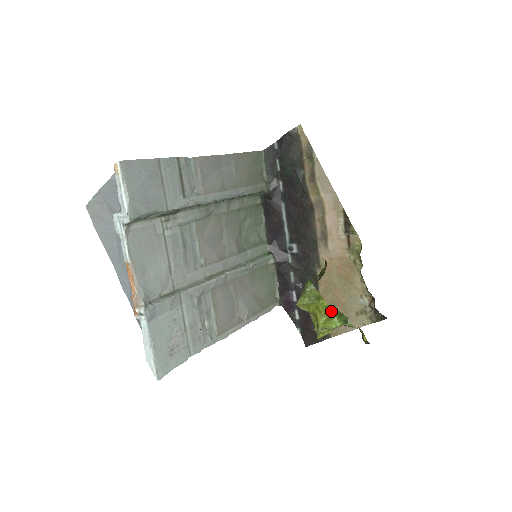
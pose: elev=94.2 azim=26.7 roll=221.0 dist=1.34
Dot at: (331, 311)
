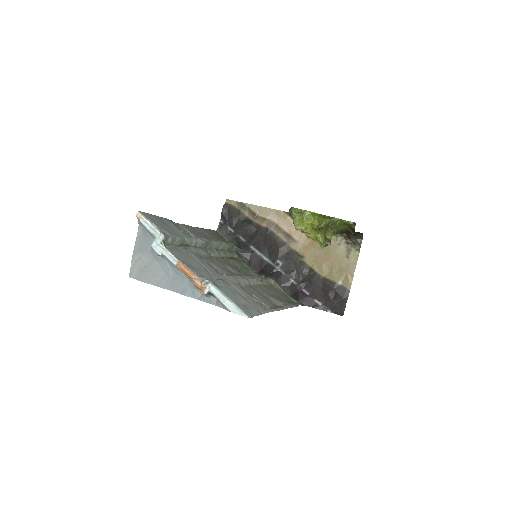
Dot at: (316, 216)
